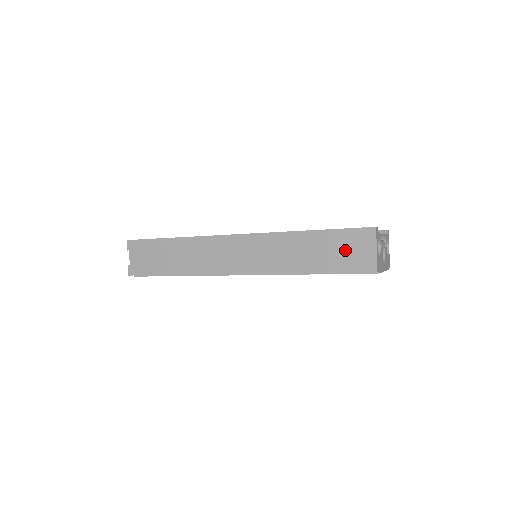
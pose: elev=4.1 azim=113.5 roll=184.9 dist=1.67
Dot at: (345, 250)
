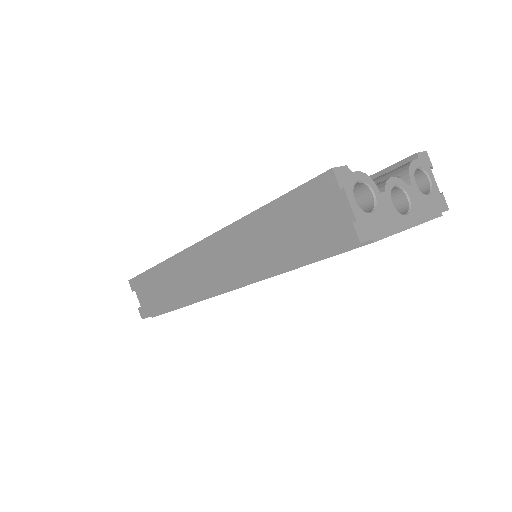
Dot at: (310, 221)
